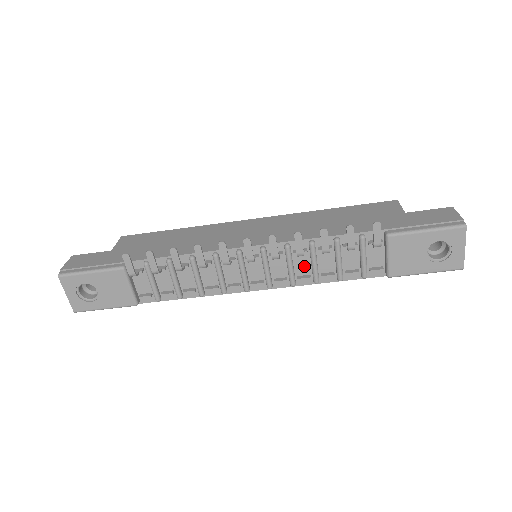
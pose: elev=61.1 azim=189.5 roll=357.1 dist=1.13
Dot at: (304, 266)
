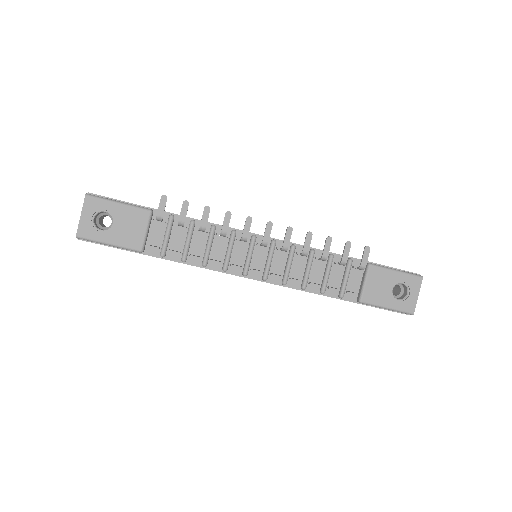
Dot at: (299, 270)
